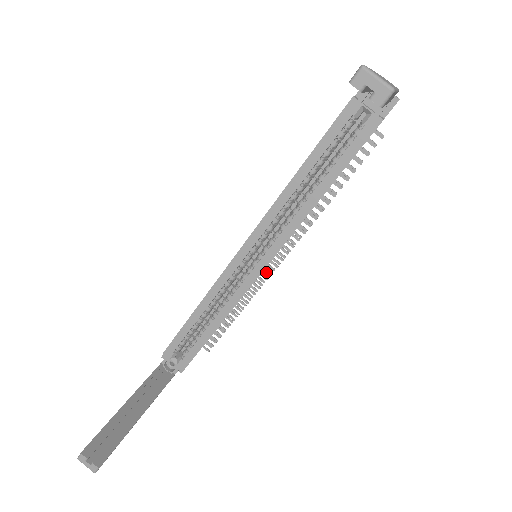
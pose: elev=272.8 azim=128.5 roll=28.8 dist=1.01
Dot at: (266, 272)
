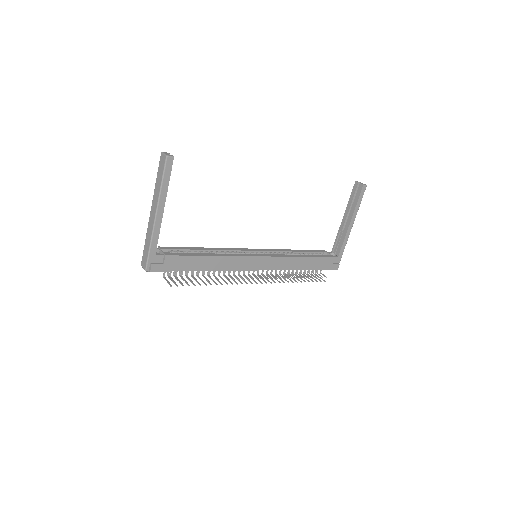
Dot at: occluded
